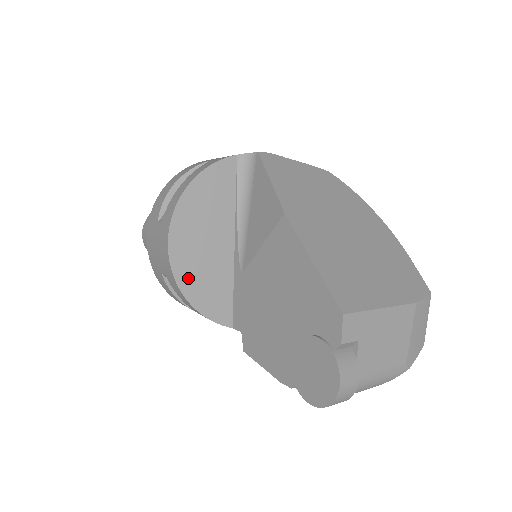
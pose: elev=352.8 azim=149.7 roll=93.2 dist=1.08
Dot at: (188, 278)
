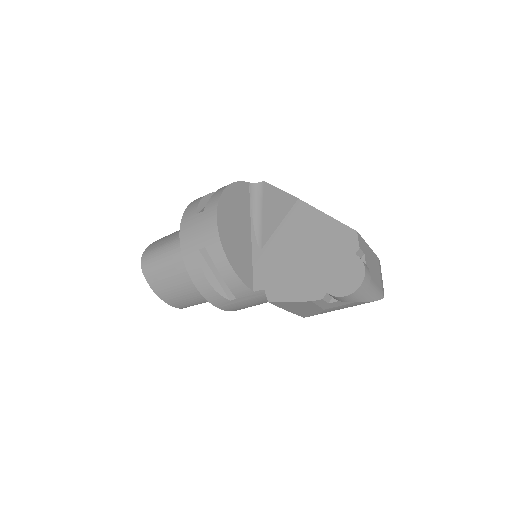
Dot at: (228, 244)
